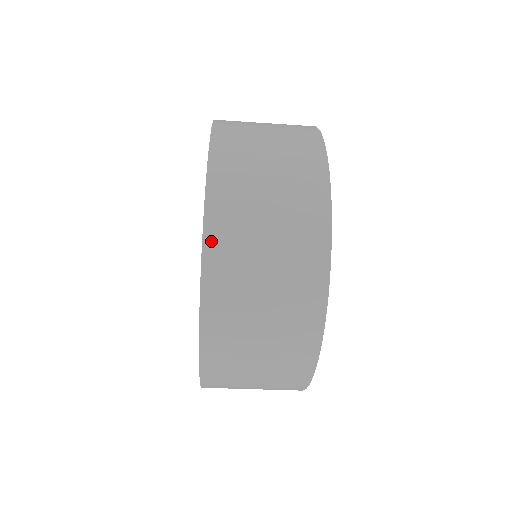
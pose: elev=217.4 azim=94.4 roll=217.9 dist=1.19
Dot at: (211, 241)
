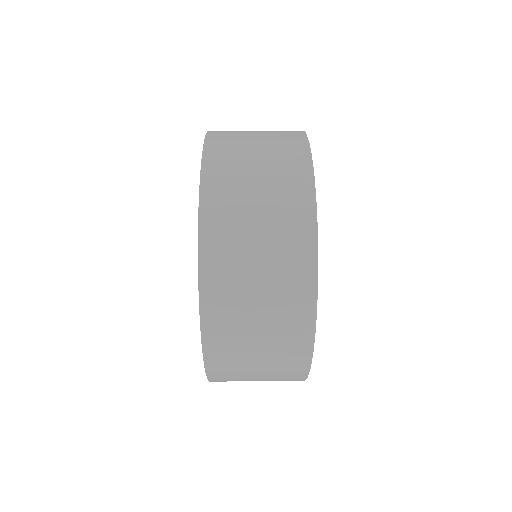
Dot at: (207, 305)
